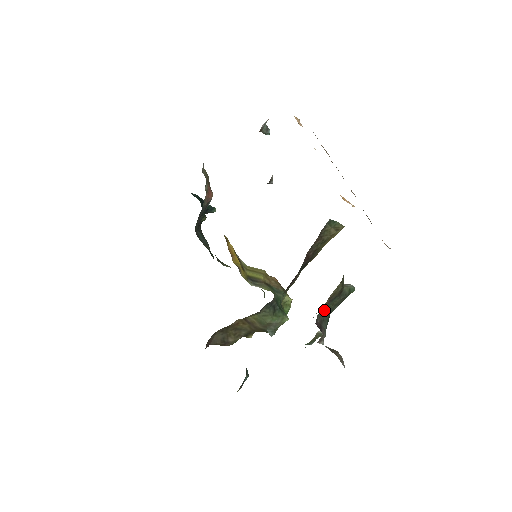
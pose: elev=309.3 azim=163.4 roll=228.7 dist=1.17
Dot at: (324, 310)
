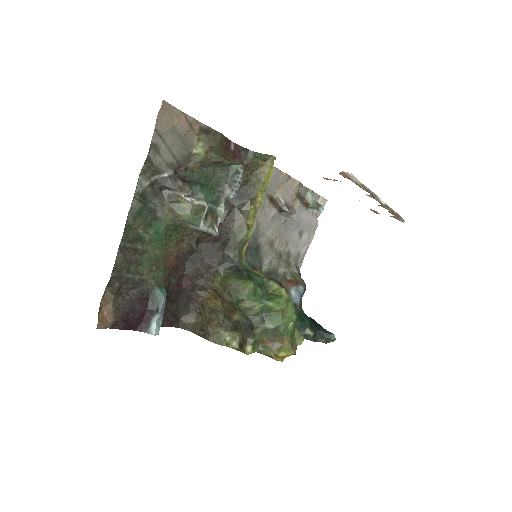
Dot at: (196, 174)
